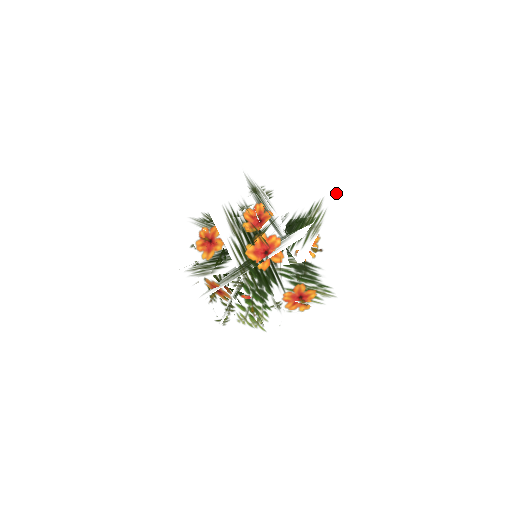
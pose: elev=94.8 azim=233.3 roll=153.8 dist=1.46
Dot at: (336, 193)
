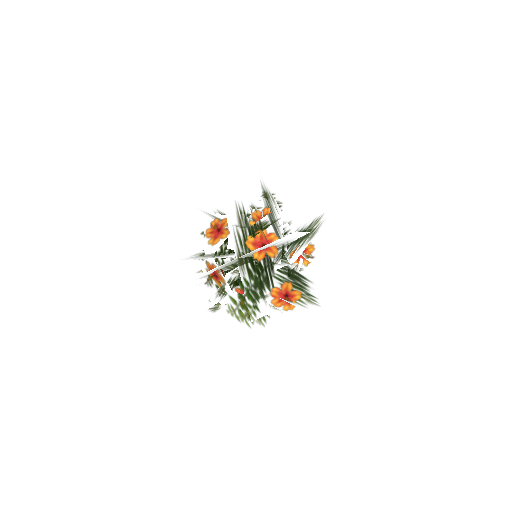
Dot at: (334, 208)
